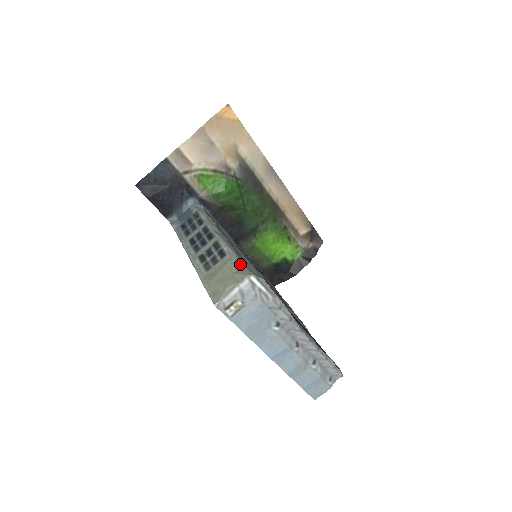
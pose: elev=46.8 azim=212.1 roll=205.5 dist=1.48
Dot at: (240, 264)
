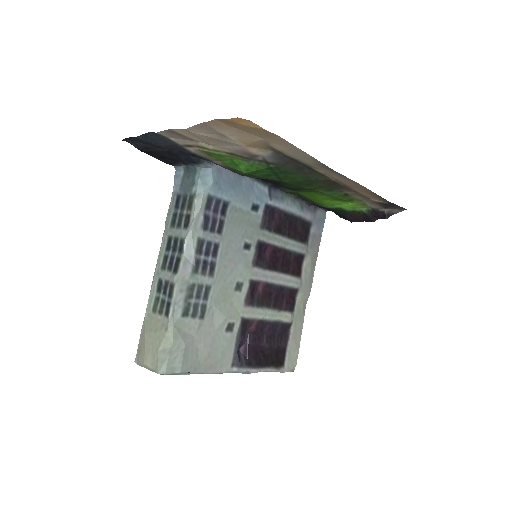
Dot at: (170, 343)
